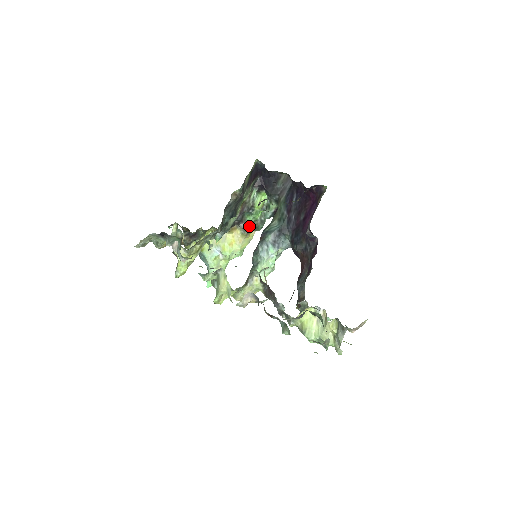
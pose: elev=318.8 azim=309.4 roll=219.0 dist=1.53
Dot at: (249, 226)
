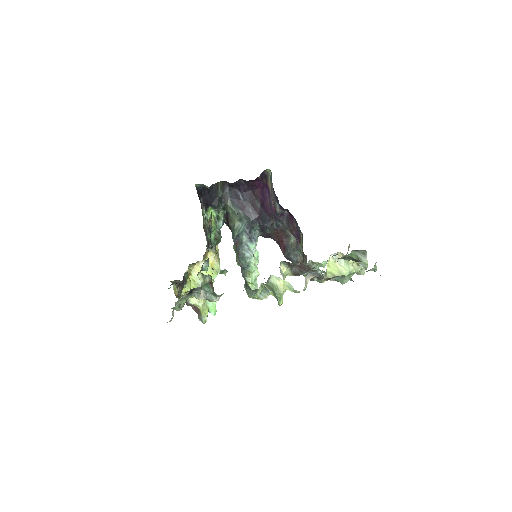
Dot at: (215, 243)
